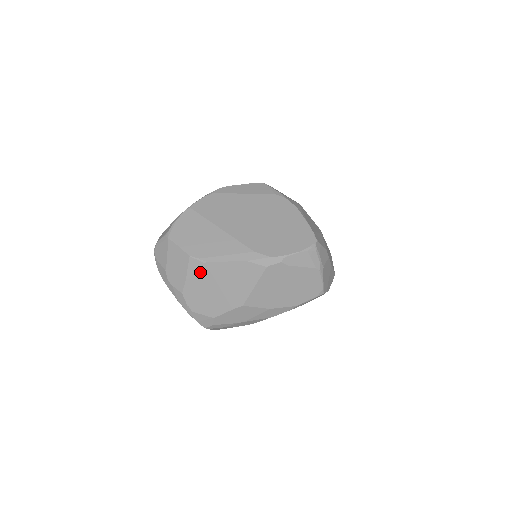
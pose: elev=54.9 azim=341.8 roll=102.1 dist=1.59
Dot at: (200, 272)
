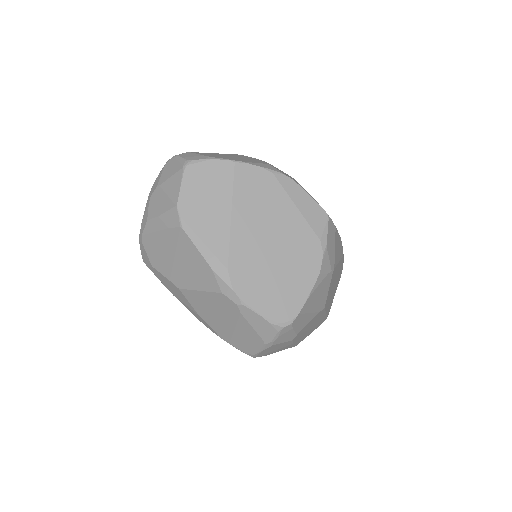
Dot at: (171, 227)
